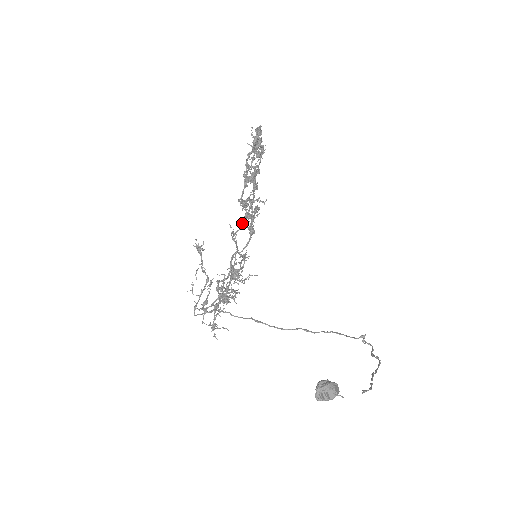
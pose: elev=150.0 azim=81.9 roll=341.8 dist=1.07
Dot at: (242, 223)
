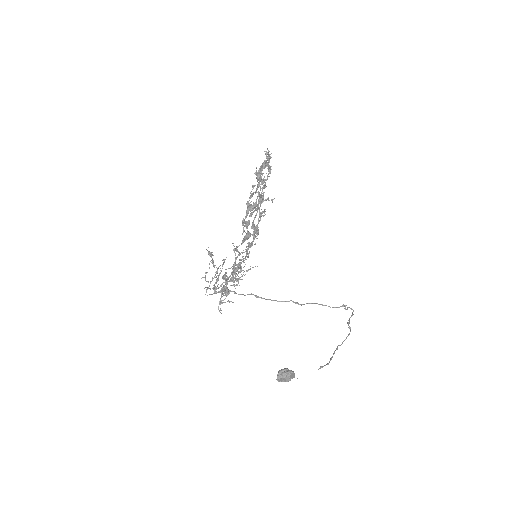
Dot at: (243, 241)
